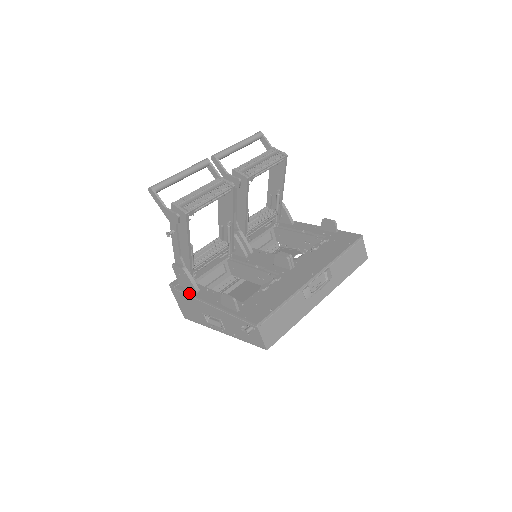
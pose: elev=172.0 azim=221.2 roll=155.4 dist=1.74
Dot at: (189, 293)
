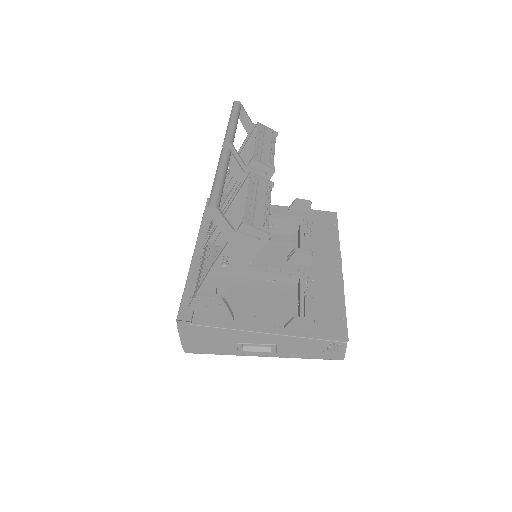
Dot at: (224, 325)
